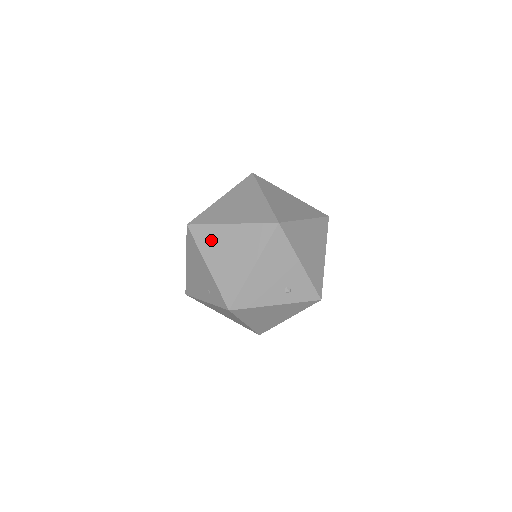
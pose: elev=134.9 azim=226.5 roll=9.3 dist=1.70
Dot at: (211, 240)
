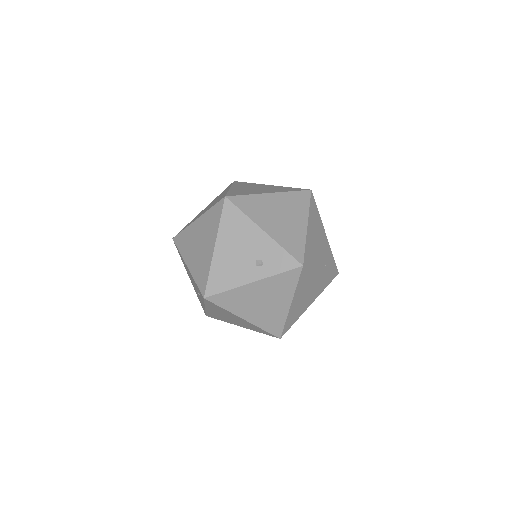
Dot at: (187, 241)
